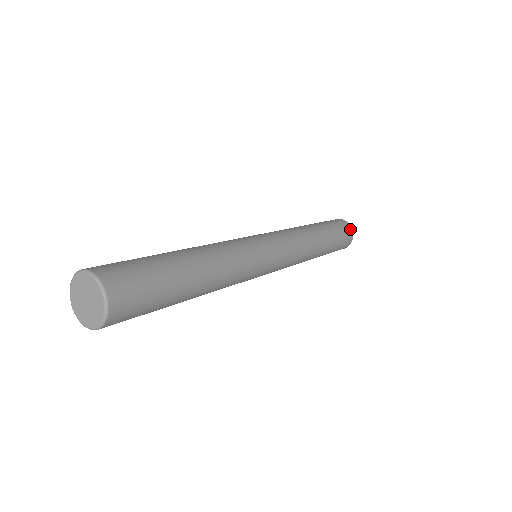
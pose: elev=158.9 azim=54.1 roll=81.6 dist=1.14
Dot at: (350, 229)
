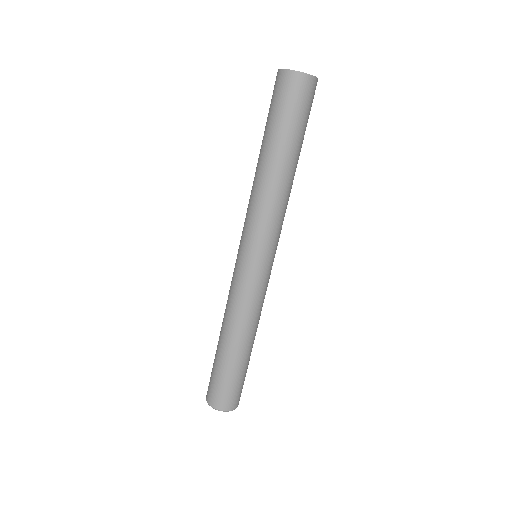
Dot at: (311, 83)
